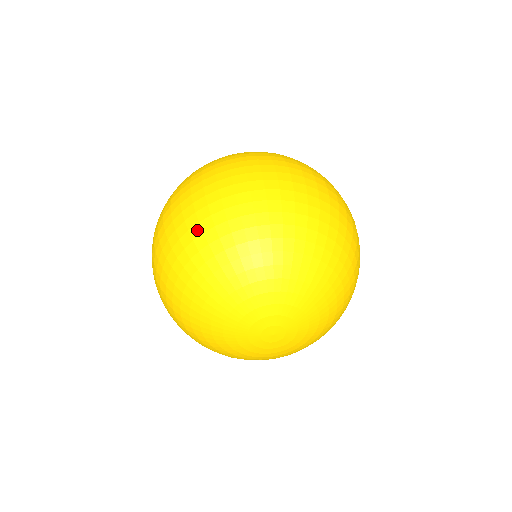
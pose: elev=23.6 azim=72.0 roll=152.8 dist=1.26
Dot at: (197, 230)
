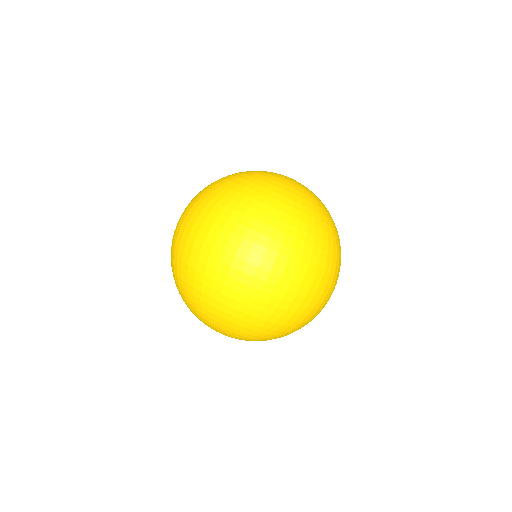
Dot at: (246, 309)
